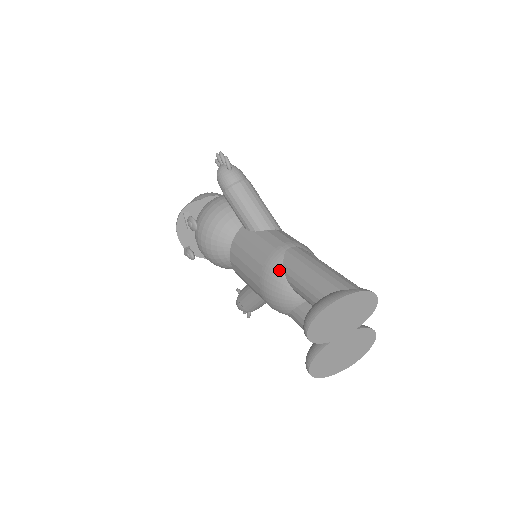
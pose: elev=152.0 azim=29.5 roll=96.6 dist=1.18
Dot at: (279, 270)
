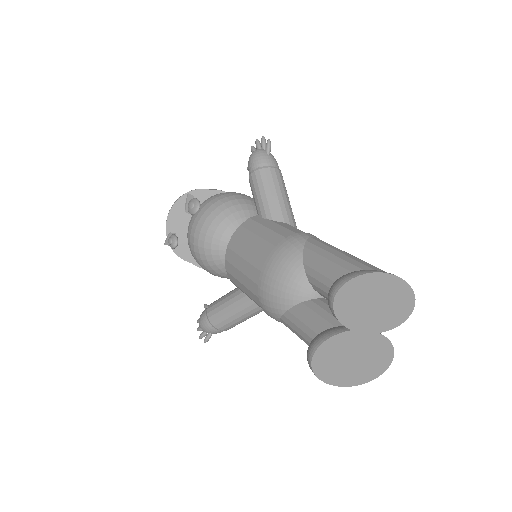
Dot at: (297, 251)
